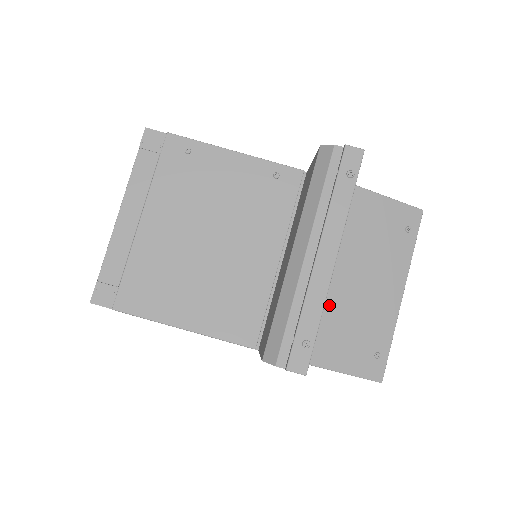
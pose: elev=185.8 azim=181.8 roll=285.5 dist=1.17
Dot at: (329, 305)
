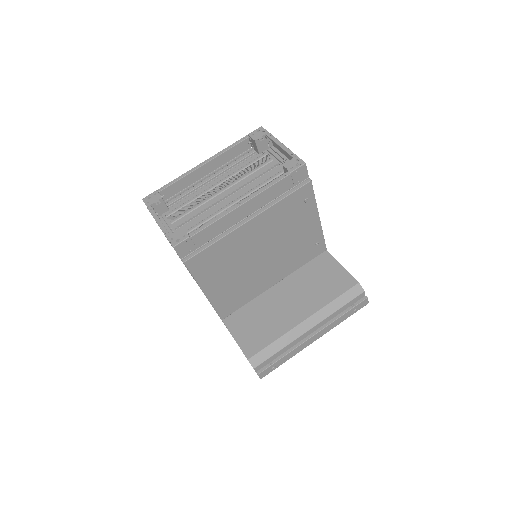
Dot at: occluded
